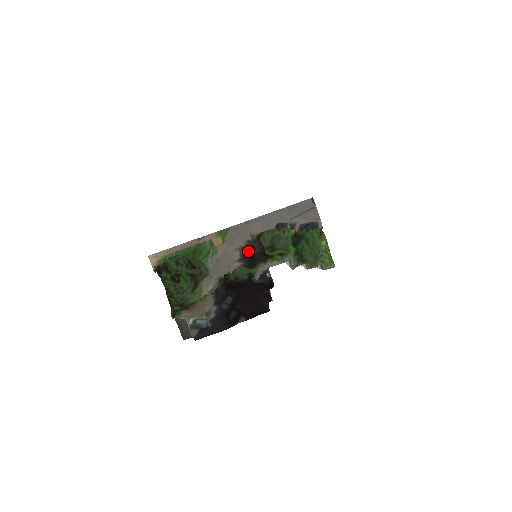
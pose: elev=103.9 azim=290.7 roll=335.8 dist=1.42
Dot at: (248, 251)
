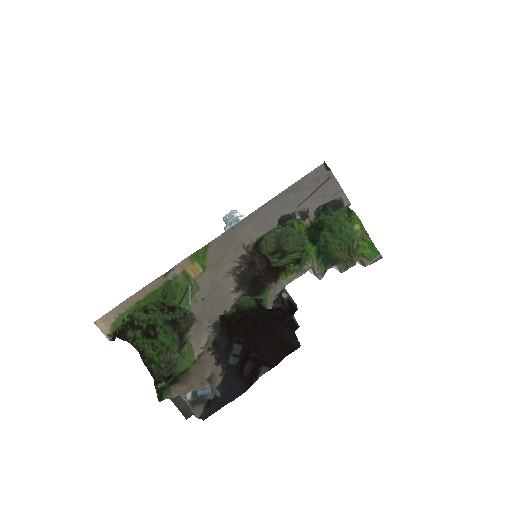
Dot at: (246, 272)
